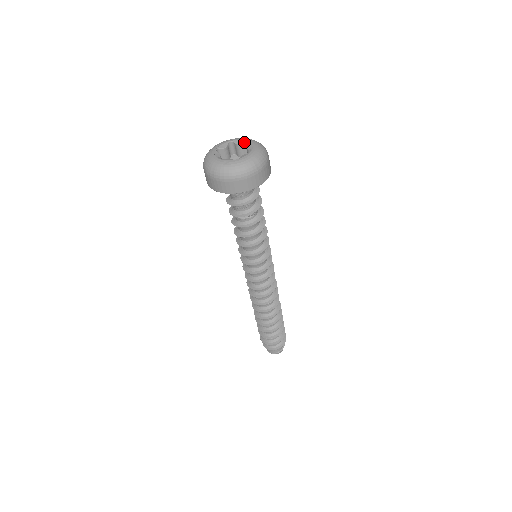
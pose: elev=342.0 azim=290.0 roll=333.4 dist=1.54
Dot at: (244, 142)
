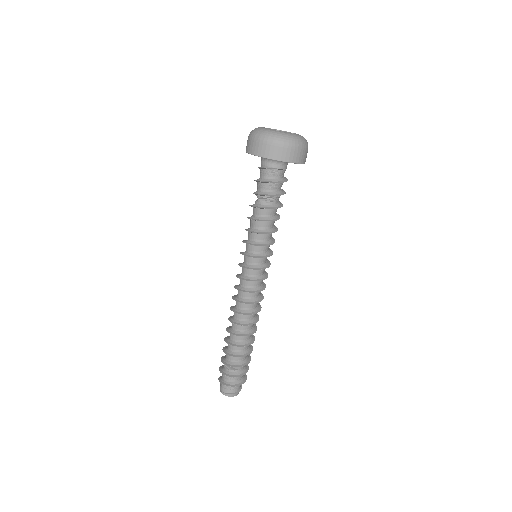
Dot at: occluded
